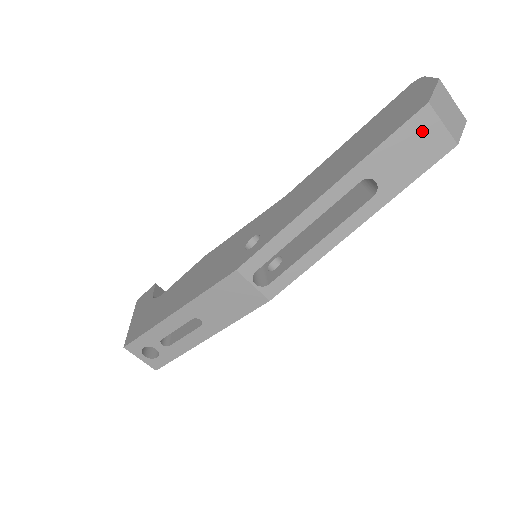
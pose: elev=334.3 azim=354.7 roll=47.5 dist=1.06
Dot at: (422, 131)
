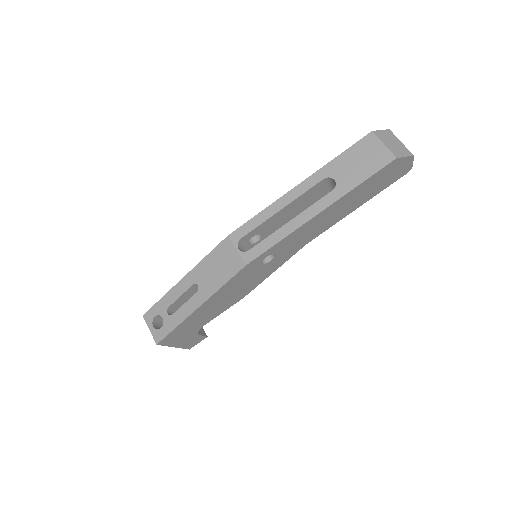
Dot at: (368, 148)
